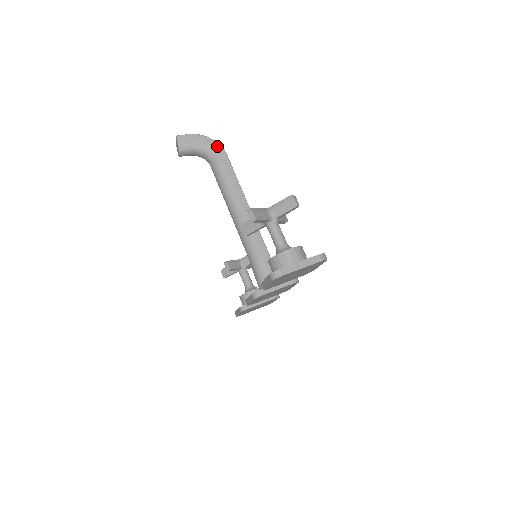
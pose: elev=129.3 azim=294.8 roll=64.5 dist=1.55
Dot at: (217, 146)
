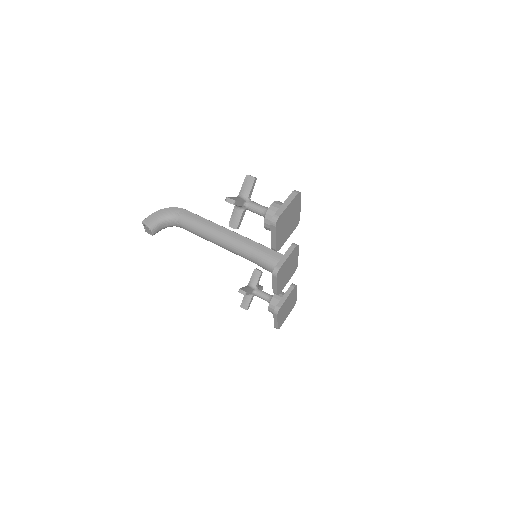
Dot at: (175, 209)
